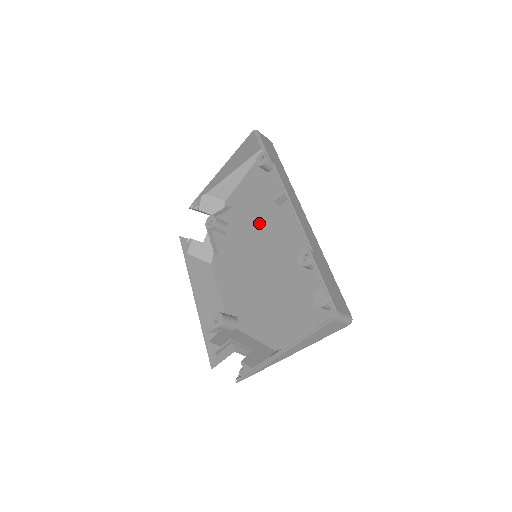
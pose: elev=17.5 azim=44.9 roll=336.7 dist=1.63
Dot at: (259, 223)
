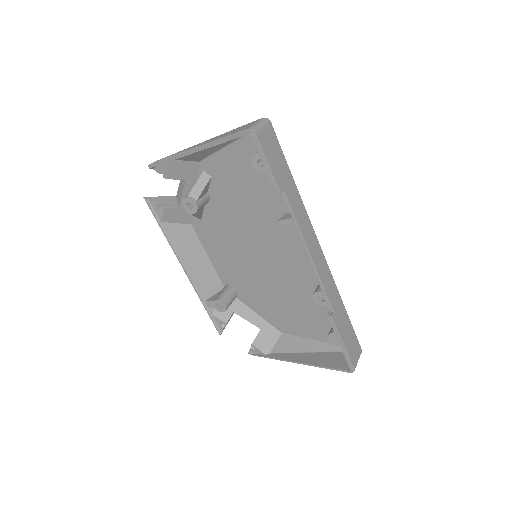
Dot at: (256, 219)
